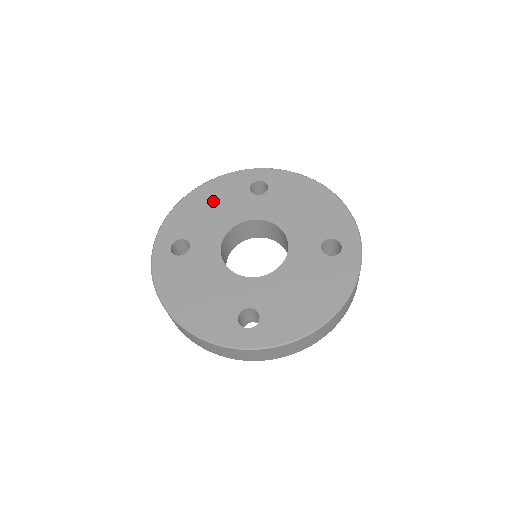
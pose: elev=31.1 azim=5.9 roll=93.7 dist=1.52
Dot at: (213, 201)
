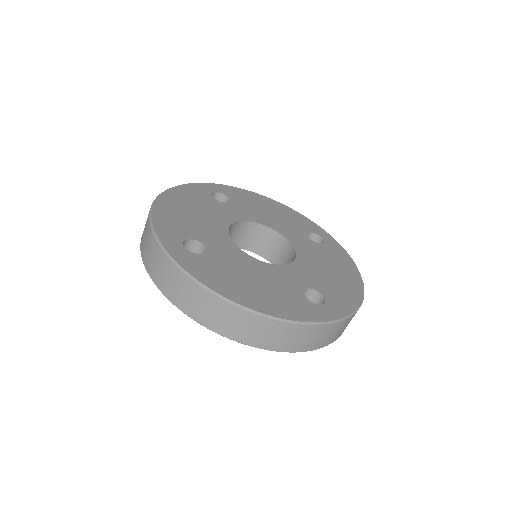
Dot at: (189, 206)
